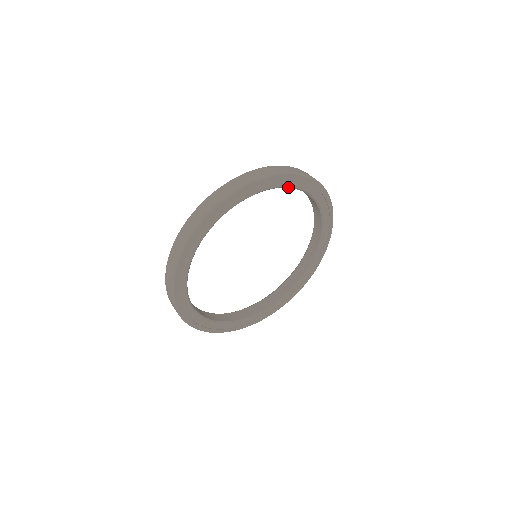
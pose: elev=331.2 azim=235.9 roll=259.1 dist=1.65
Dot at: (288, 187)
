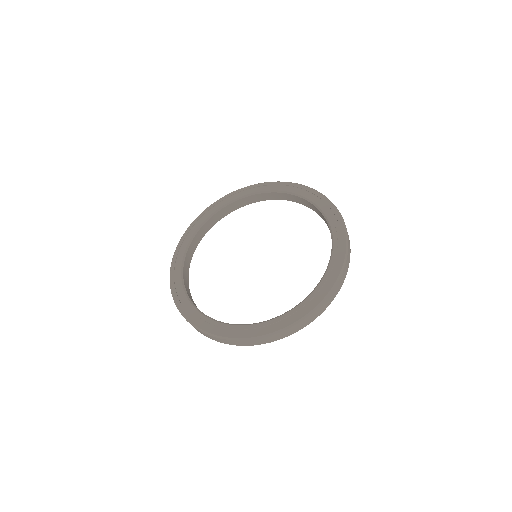
Dot at: (275, 192)
